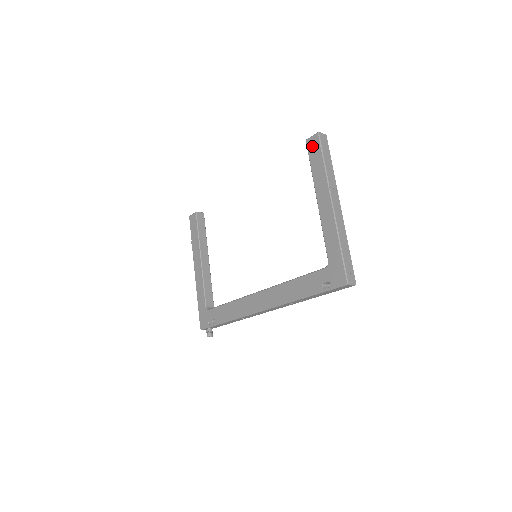
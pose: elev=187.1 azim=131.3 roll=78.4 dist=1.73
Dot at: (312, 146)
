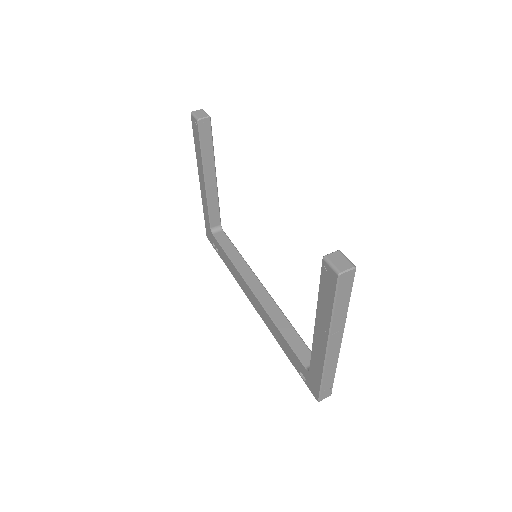
Dot at: (327, 277)
